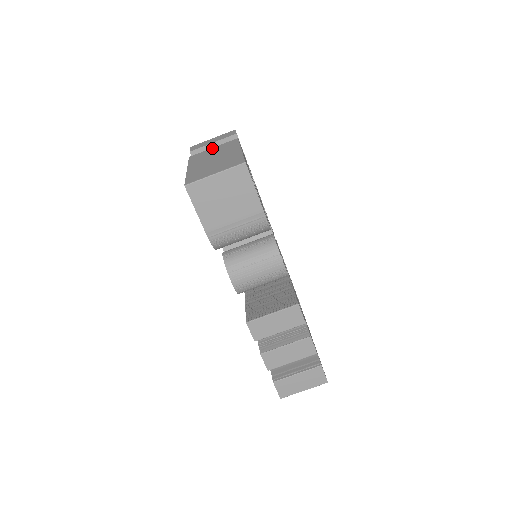
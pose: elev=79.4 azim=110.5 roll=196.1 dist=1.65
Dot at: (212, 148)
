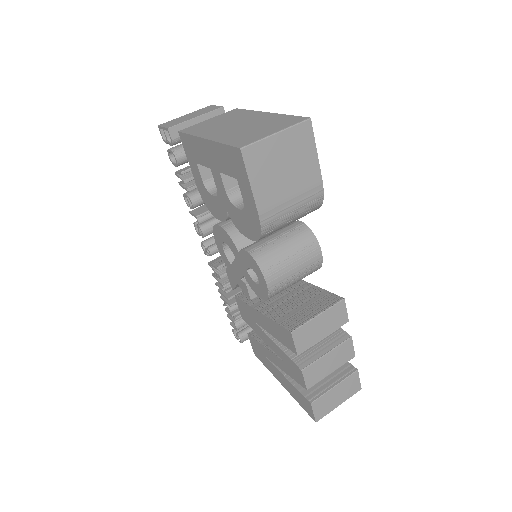
Dot at: (208, 120)
